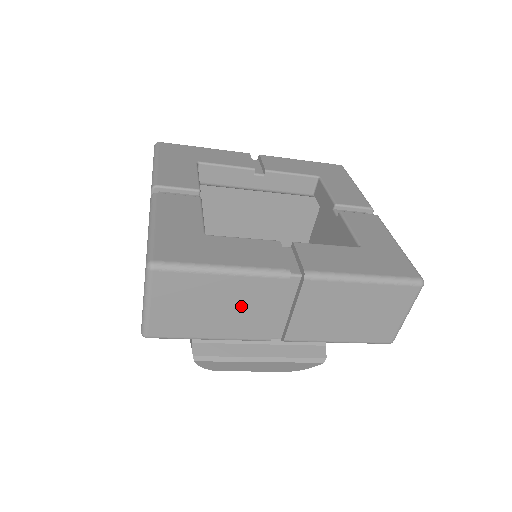
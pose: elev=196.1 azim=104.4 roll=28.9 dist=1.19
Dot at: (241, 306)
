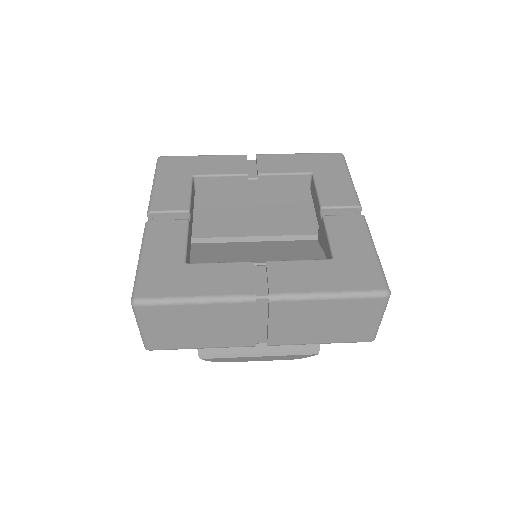
Dot at: (220, 324)
